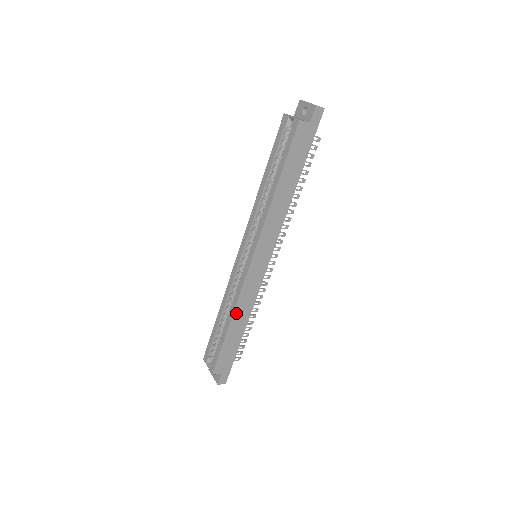
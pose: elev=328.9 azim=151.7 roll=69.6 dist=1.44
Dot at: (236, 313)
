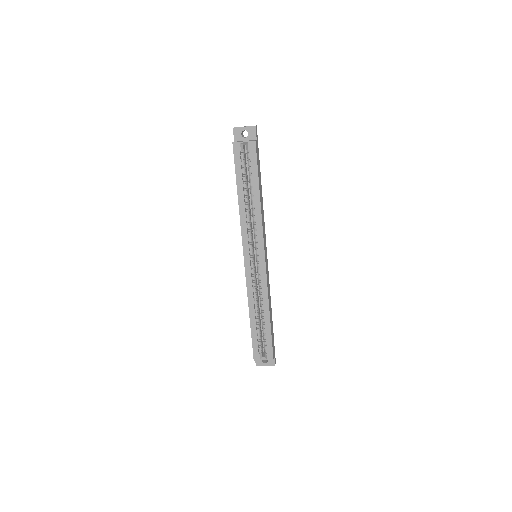
Dot at: (269, 304)
